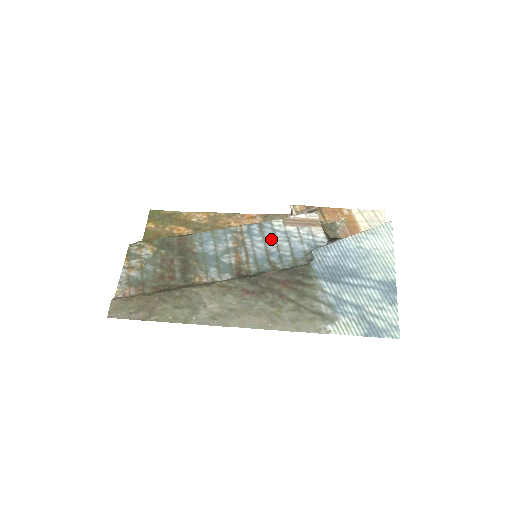
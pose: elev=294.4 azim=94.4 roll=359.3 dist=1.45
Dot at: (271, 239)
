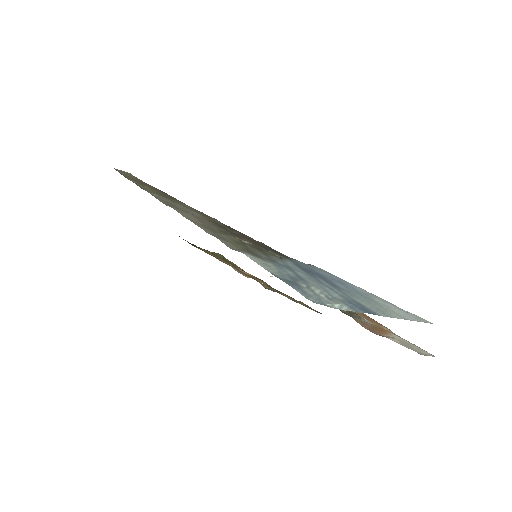
Dot at: occluded
